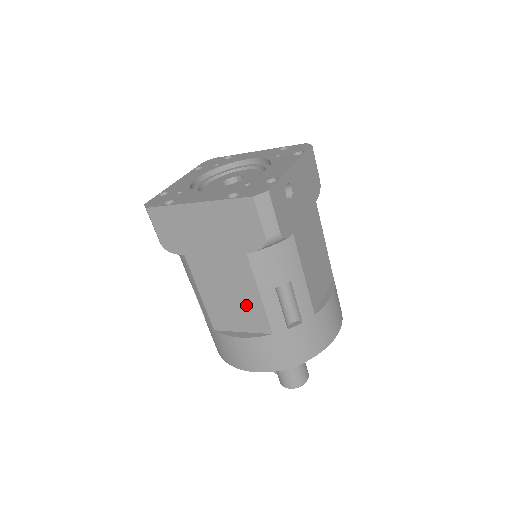
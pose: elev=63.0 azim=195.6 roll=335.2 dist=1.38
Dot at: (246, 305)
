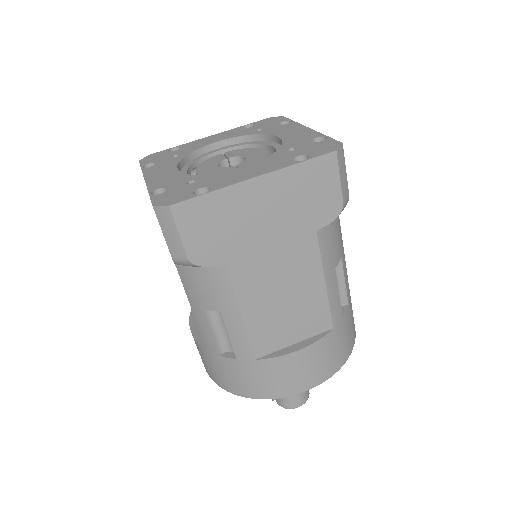
Dot at: (305, 303)
